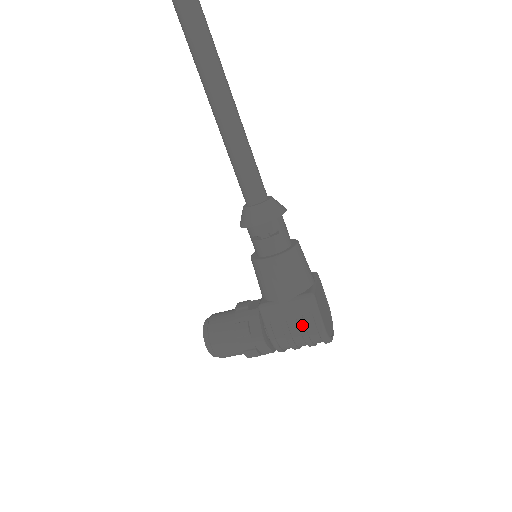
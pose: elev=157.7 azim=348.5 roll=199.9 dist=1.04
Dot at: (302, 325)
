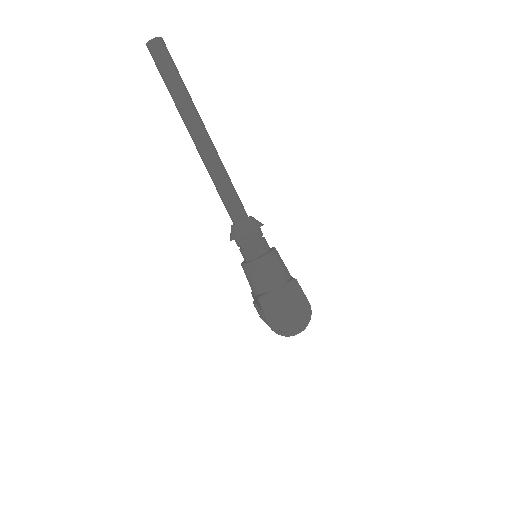
Dot at: (263, 316)
